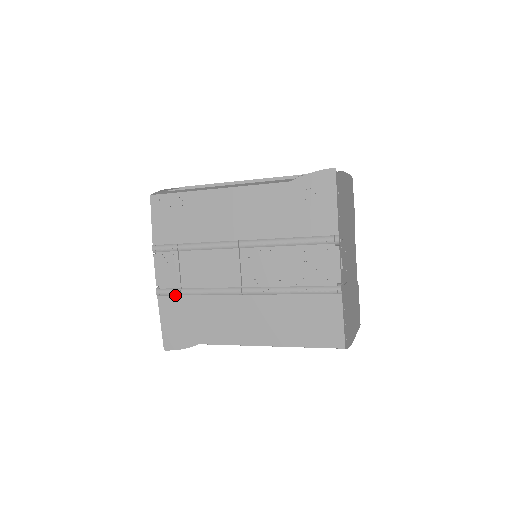
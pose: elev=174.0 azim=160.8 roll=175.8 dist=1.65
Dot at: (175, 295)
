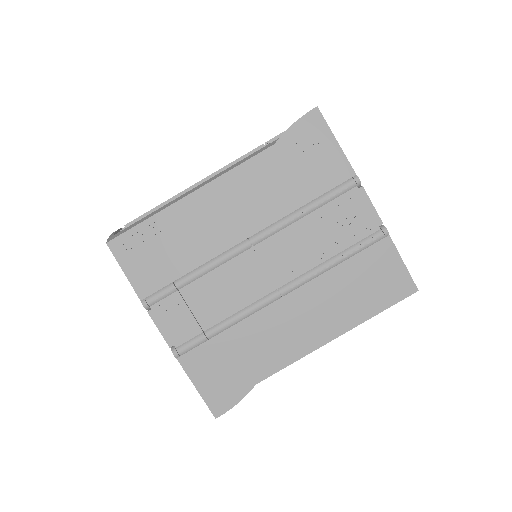
Dot at: (199, 344)
